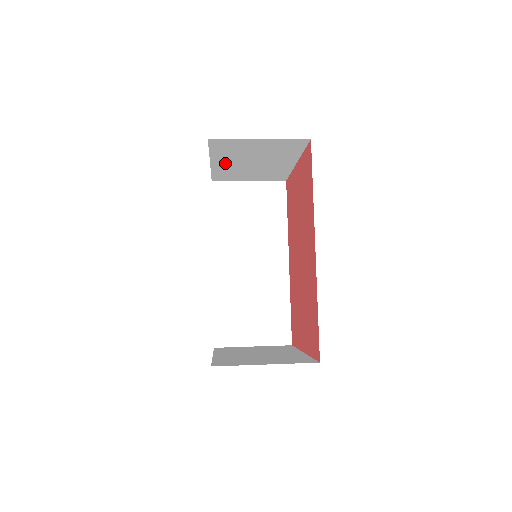
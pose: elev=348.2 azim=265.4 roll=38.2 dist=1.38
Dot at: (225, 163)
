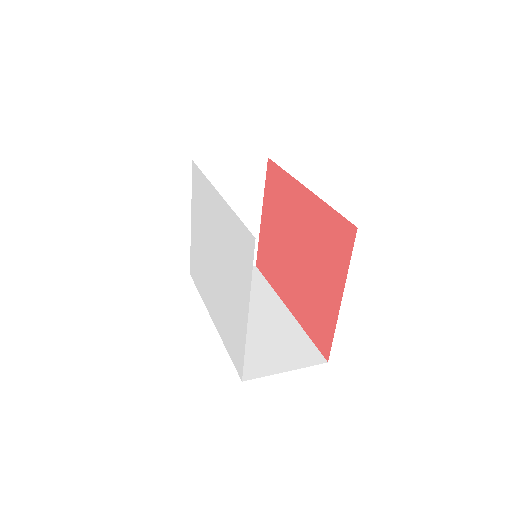
Dot at: occluded
